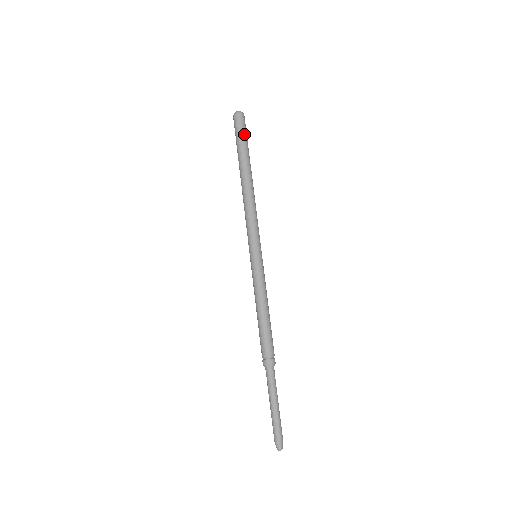
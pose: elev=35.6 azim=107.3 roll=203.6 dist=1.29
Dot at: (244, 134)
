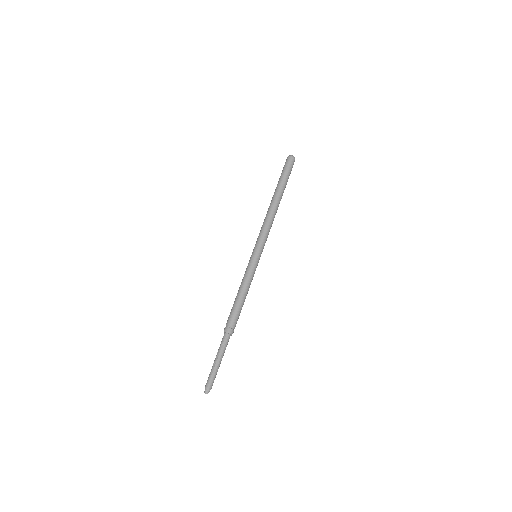
Dot at: (290, 173)
